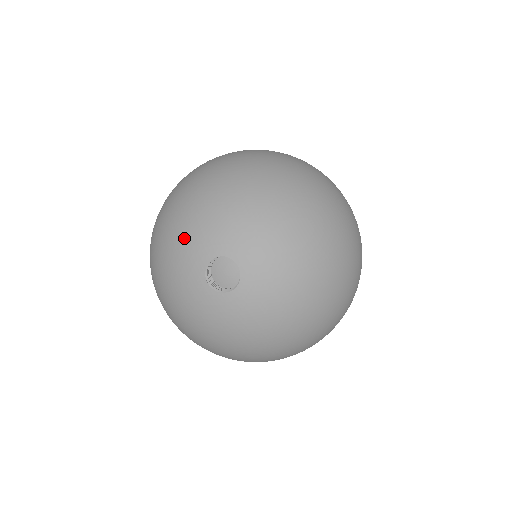
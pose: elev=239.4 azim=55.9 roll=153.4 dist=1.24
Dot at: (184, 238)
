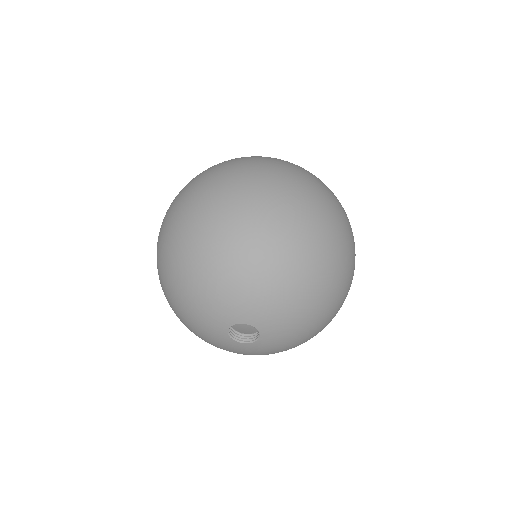
Dot at: (197, 320)
